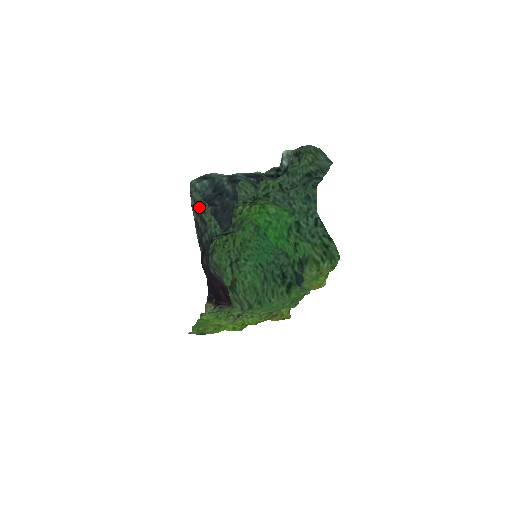
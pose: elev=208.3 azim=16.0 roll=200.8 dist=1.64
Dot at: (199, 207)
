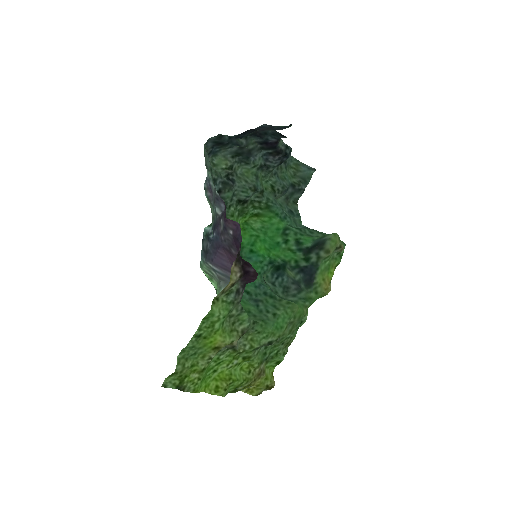
Dot at: (205, 180)
